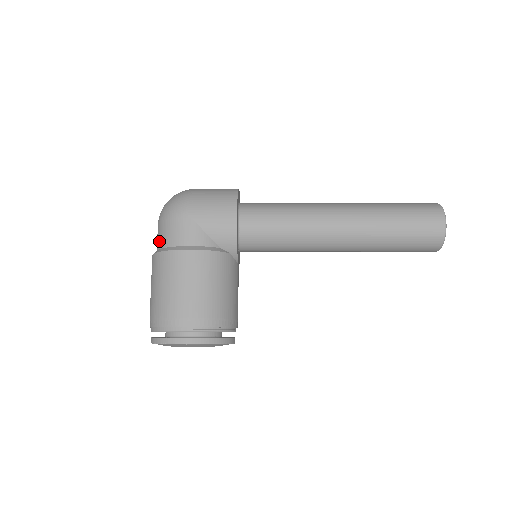
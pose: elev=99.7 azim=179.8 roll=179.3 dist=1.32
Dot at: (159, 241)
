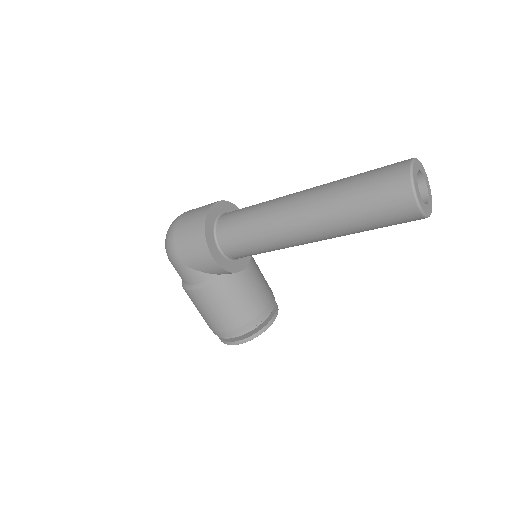
Dot at: occluded
